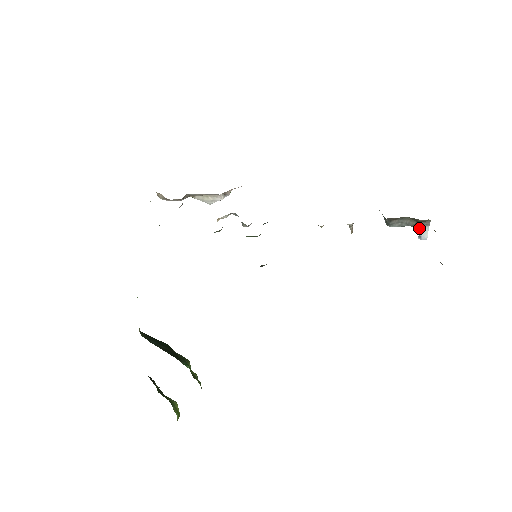
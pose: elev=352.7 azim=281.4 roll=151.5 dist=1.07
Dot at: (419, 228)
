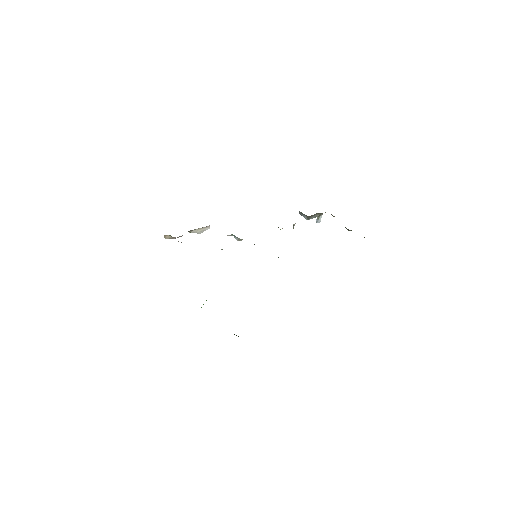
Dot at: (319, 217)
